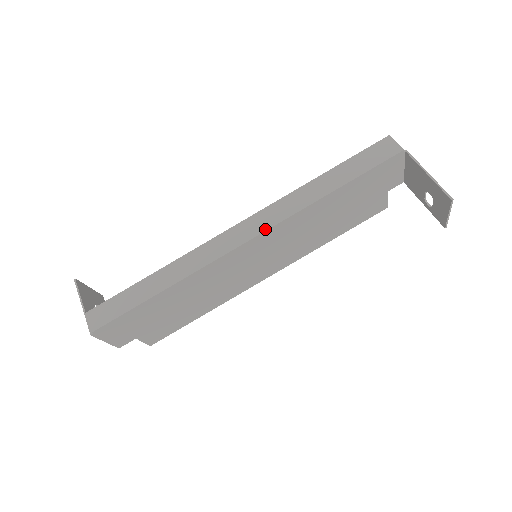
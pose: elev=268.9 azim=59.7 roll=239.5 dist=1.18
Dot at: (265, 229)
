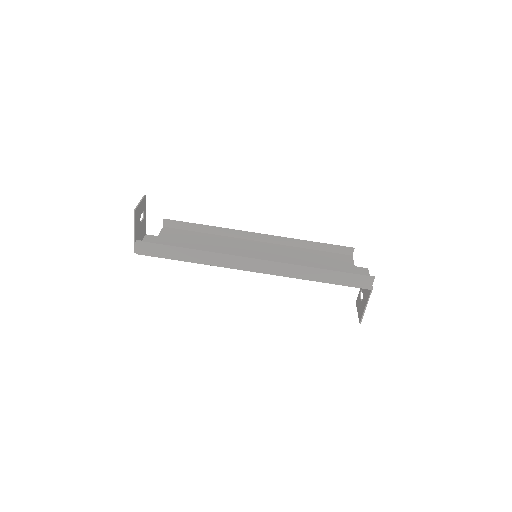
Dot at: (268, 273)
